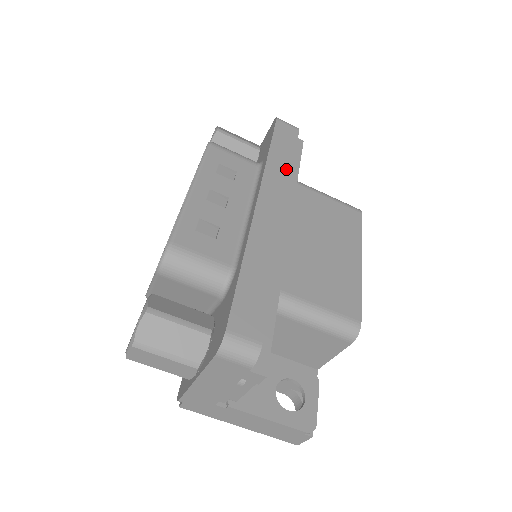
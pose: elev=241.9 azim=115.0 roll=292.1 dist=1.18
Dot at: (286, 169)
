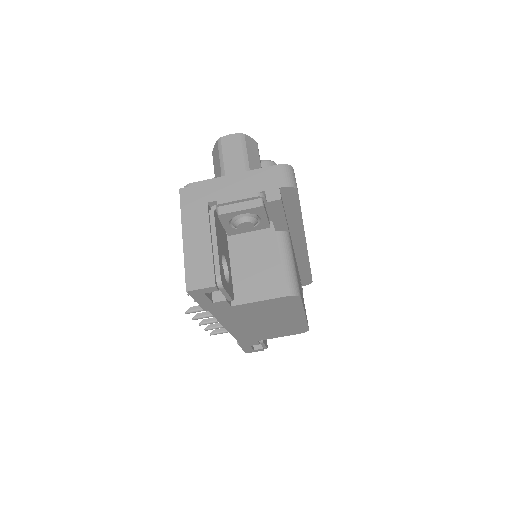
Dot at: occluded
